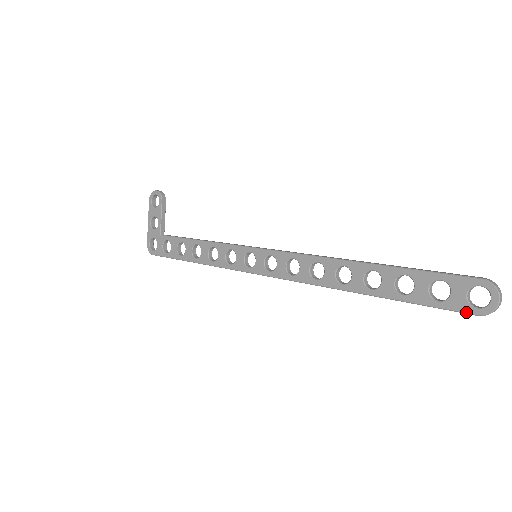
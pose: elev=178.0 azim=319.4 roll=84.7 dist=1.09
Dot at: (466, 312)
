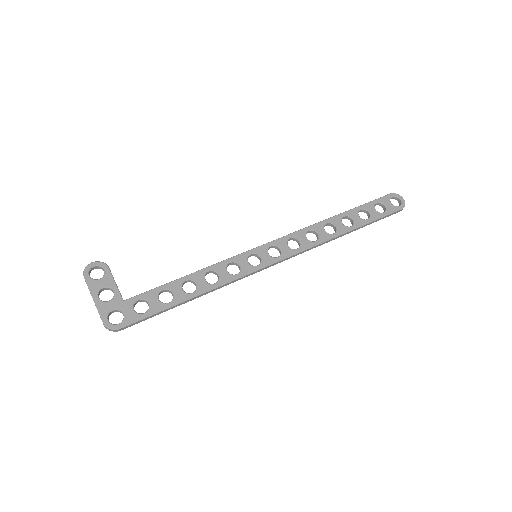
Dot at: (397, 210)
